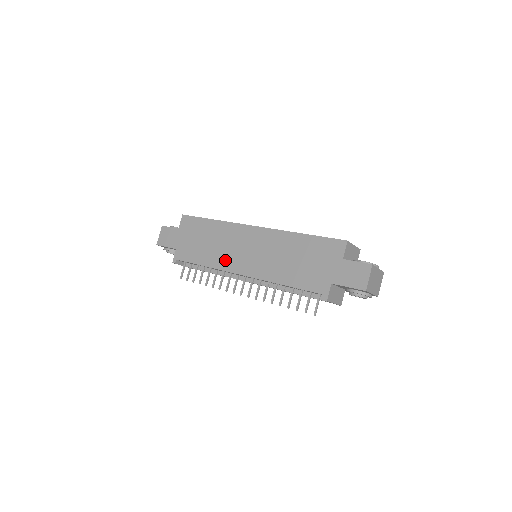
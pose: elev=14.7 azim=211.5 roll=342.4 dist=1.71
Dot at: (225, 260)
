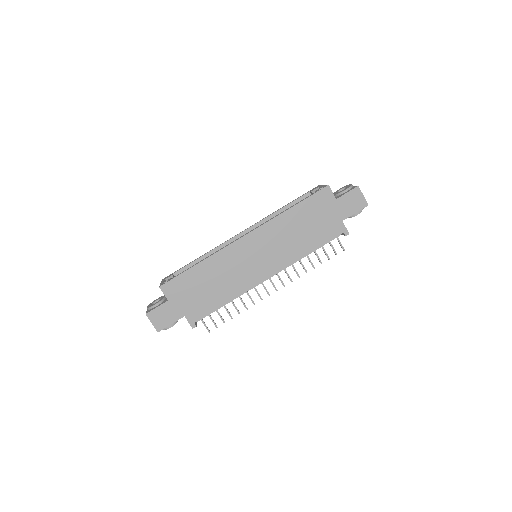
Dot at: (243, 281)
